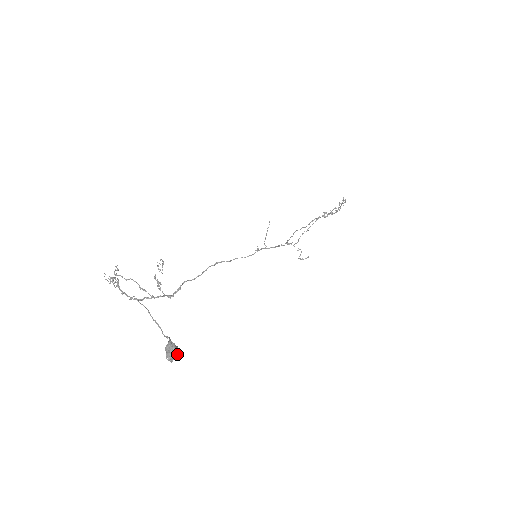
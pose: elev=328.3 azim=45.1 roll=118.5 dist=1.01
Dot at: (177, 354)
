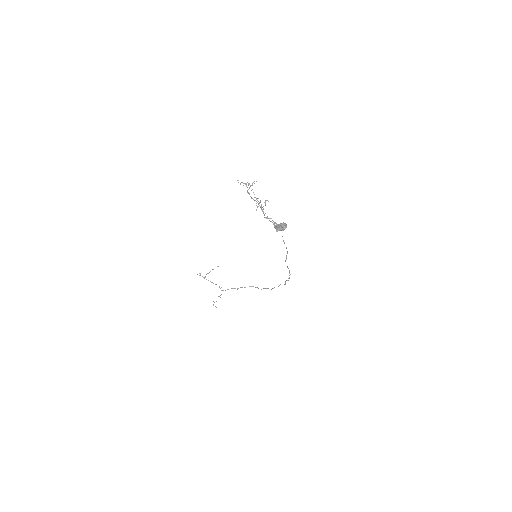
Dot at: occluded
